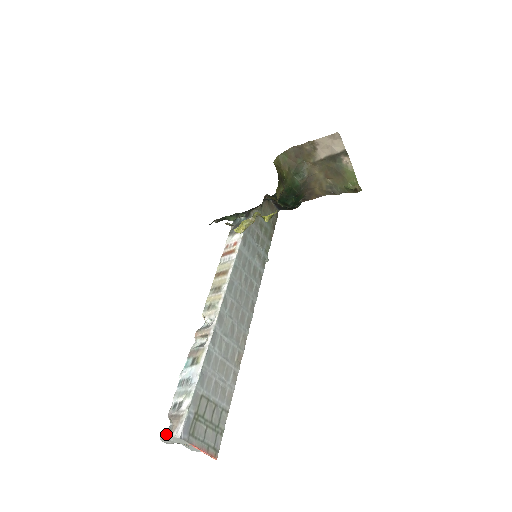
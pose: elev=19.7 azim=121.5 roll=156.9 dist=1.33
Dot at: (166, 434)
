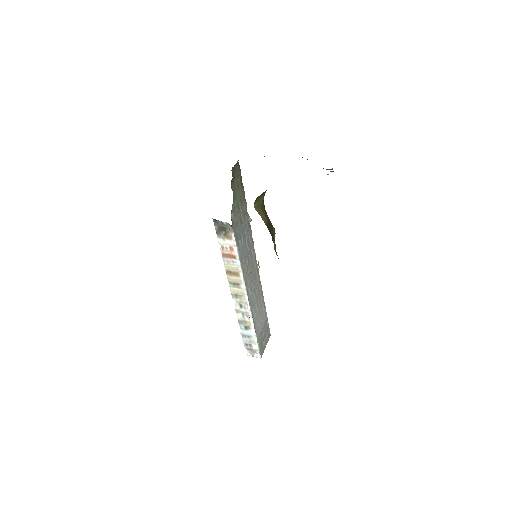
Dot at: (249, 355)
